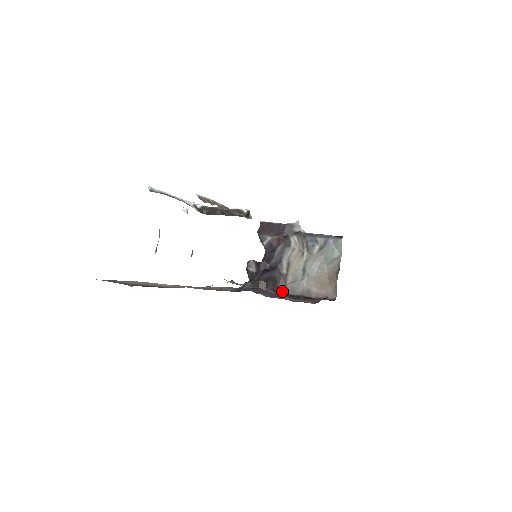
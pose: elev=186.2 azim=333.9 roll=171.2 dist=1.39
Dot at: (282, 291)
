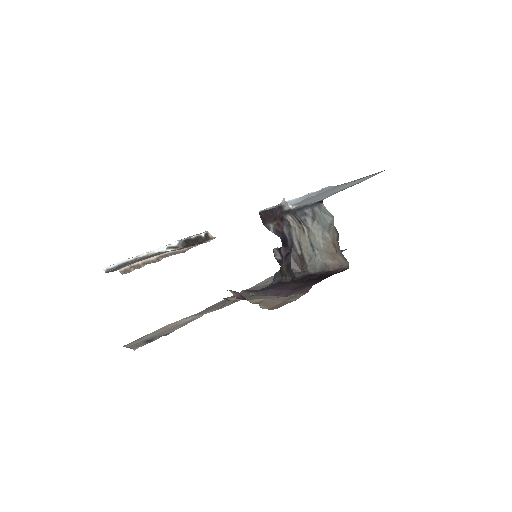
Dot at: (305, 272)
